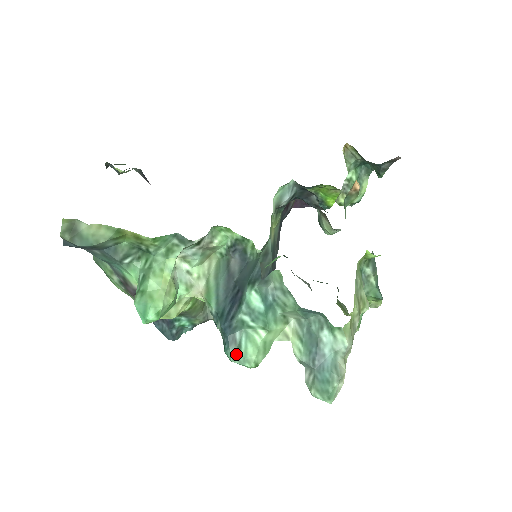
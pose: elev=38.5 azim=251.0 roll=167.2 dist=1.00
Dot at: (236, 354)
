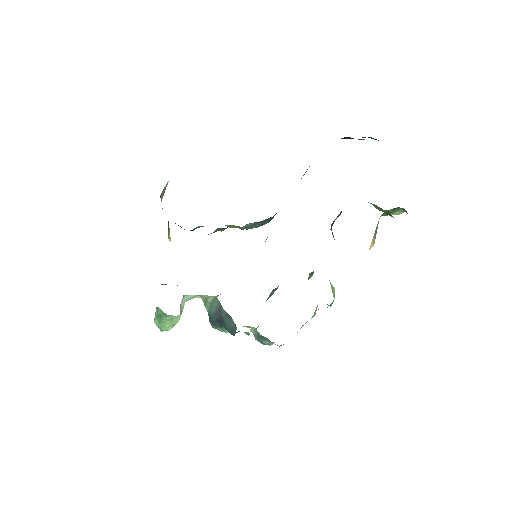
Dot at: (215, 328)
